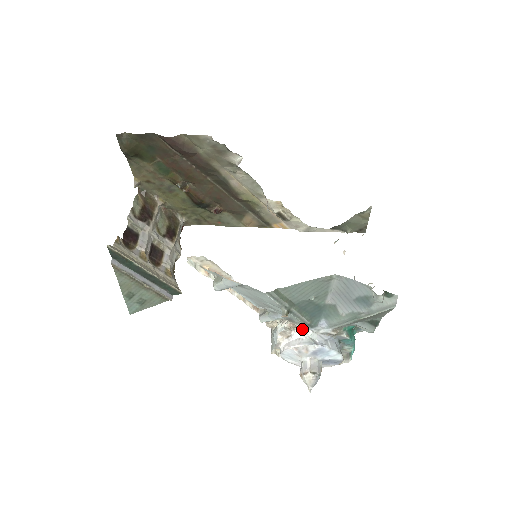
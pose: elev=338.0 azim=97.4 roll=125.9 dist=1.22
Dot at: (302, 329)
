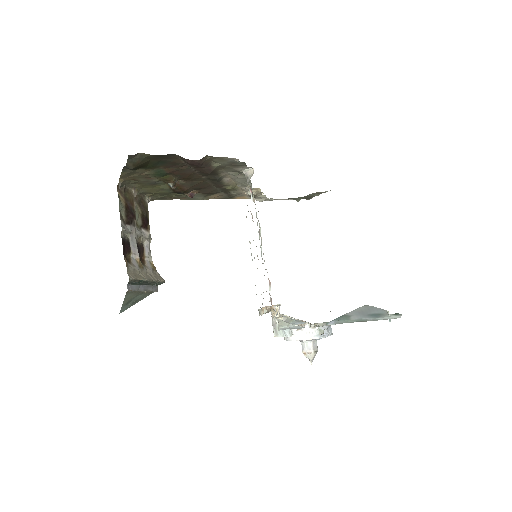
Dot at: (315, 327)
